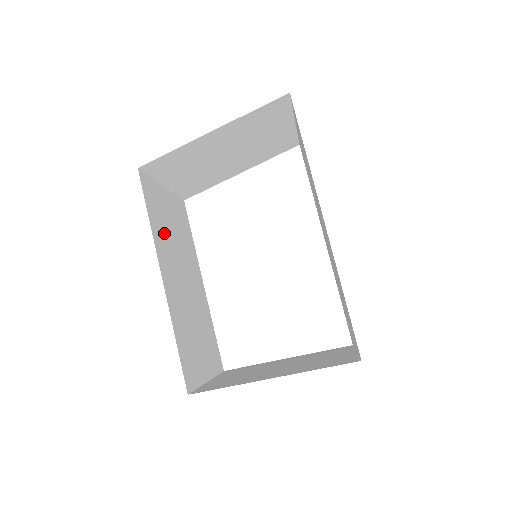
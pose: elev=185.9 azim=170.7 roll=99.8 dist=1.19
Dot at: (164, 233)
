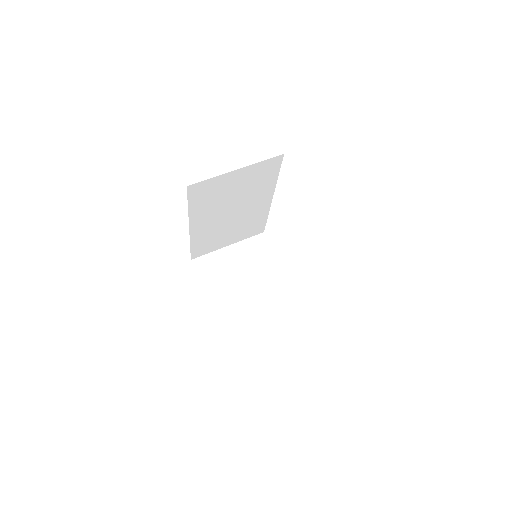
Dot at: (212, 203)
